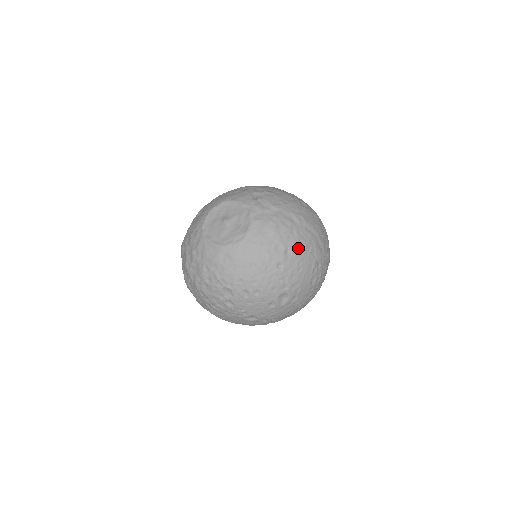
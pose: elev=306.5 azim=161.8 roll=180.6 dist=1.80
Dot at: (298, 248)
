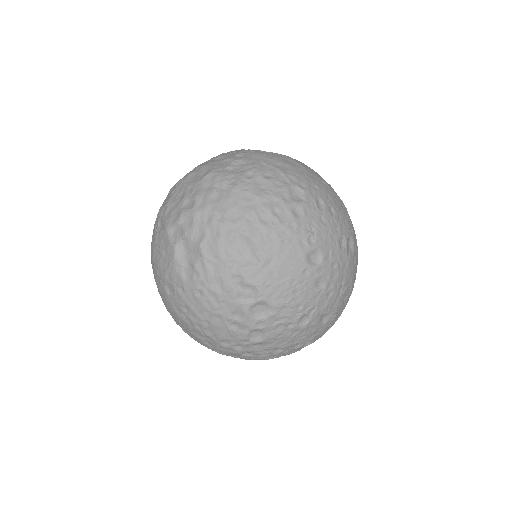
Dot at: occluded
